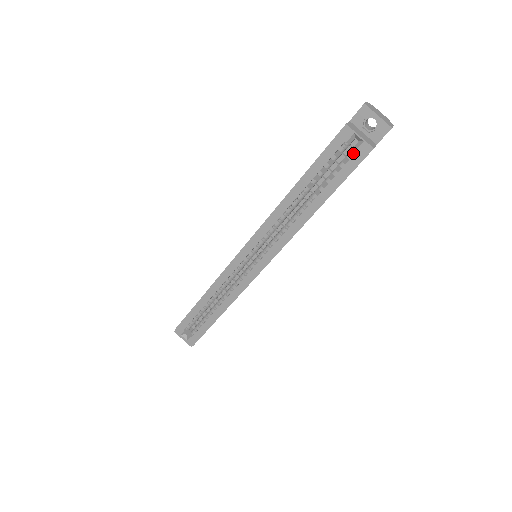
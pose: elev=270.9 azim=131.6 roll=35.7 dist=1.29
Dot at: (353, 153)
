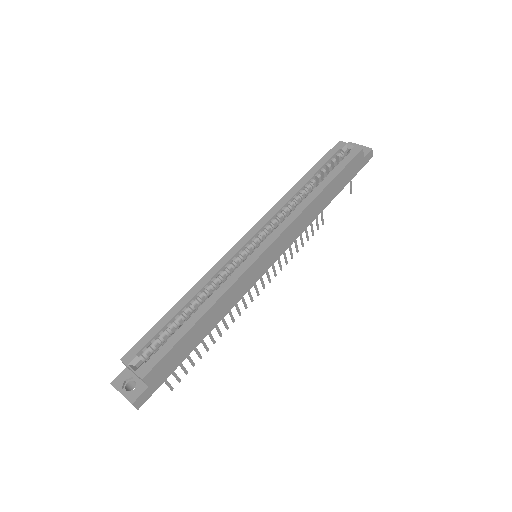
Dot at: (347, 156)
